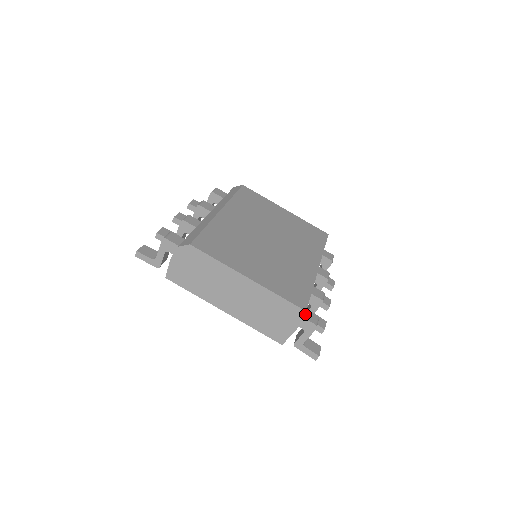
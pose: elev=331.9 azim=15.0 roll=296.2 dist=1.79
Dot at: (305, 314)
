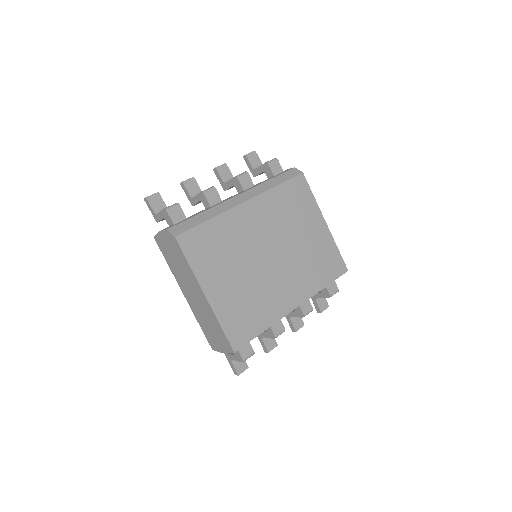
Dot at: occluded
